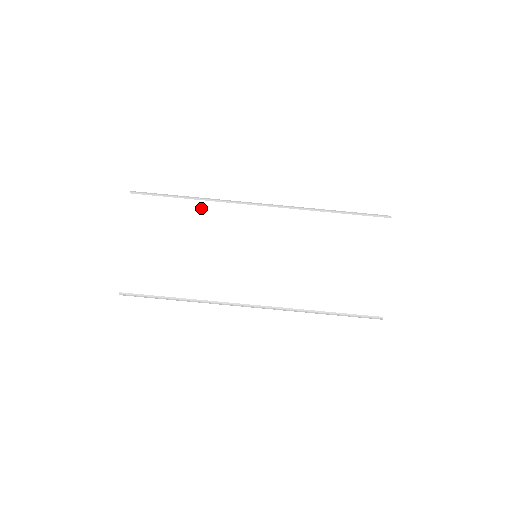
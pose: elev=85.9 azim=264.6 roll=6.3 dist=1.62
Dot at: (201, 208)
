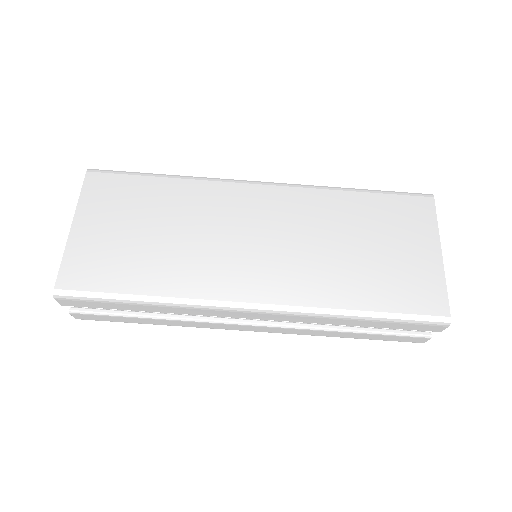
Dot at: (182, 185)
